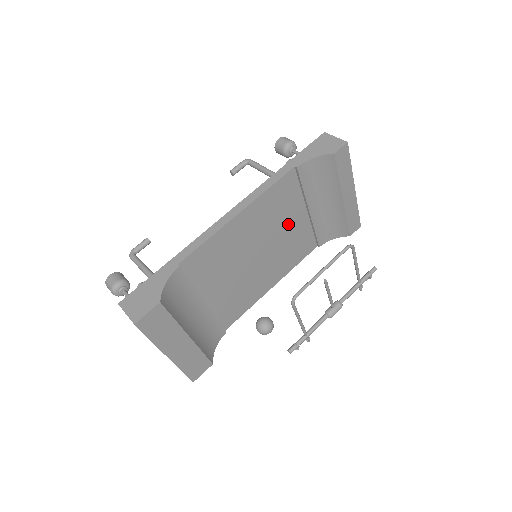
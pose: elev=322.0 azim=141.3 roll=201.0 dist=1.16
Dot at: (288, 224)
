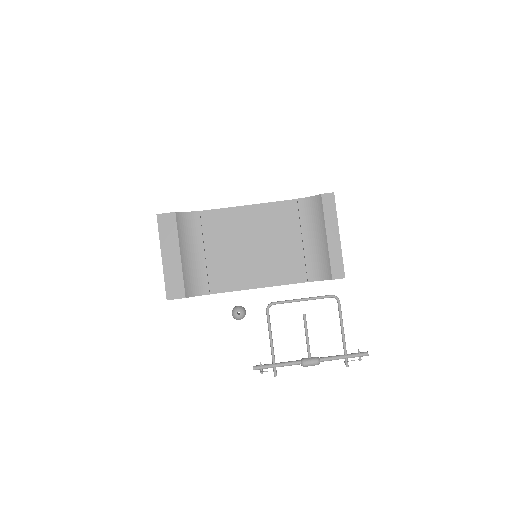
Dot at: (284, 241)
